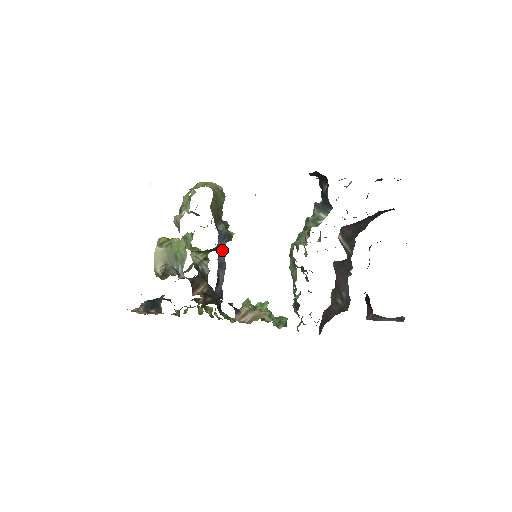
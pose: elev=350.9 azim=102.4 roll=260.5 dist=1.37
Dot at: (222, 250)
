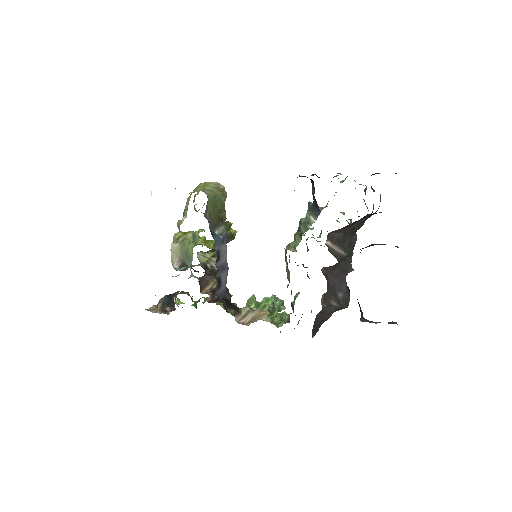
Dot at: (222, 253)
